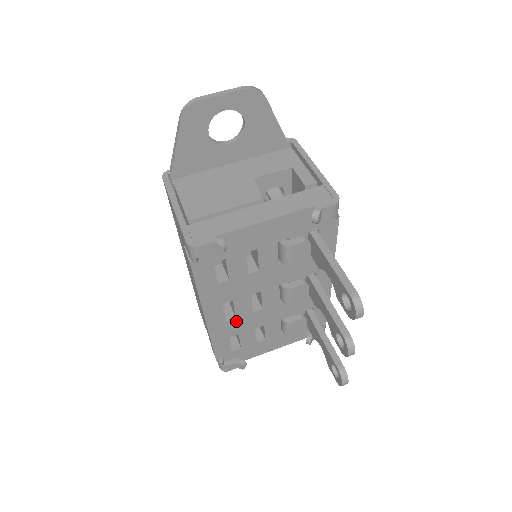
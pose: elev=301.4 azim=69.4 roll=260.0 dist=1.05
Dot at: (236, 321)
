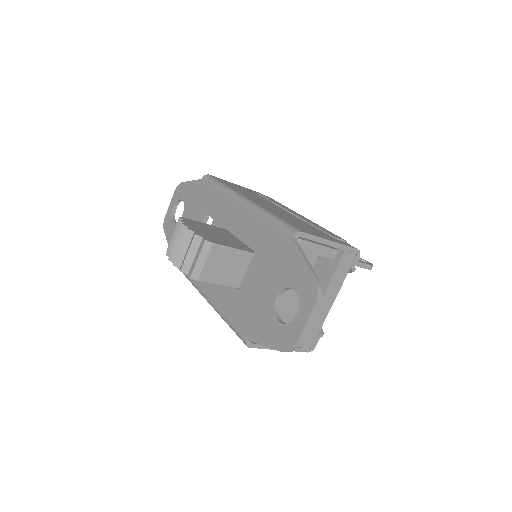
Dot at: occluded
